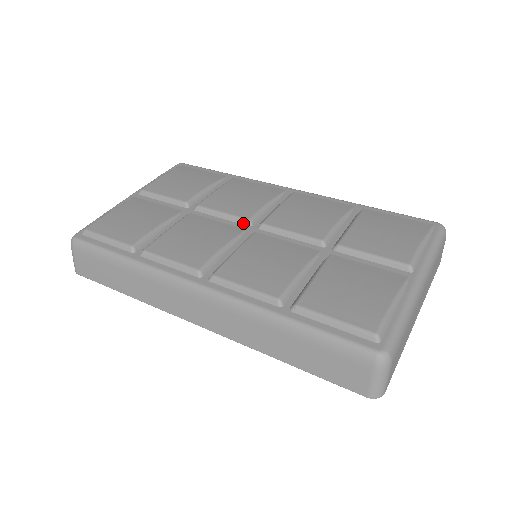
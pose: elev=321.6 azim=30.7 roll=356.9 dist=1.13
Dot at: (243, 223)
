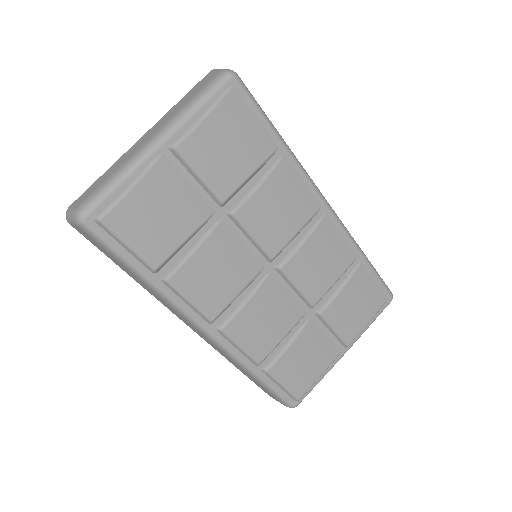
Dot at: (265, 257)
